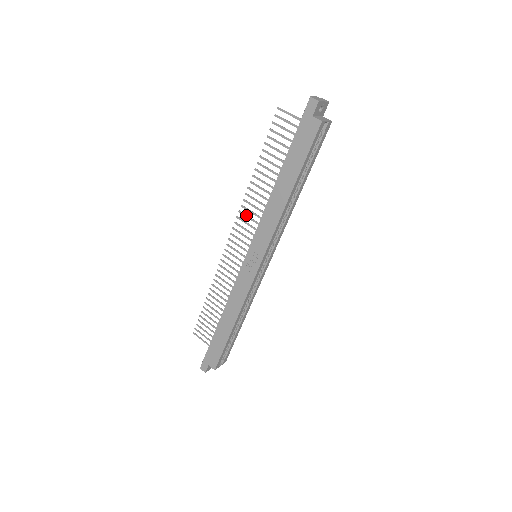
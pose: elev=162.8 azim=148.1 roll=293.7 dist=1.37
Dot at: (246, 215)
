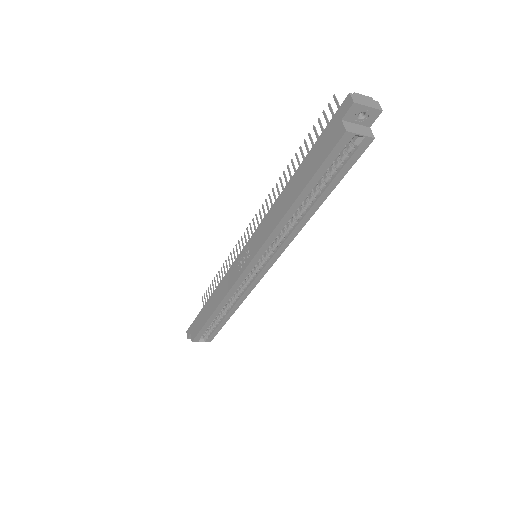
Dot at: (268, 207)
